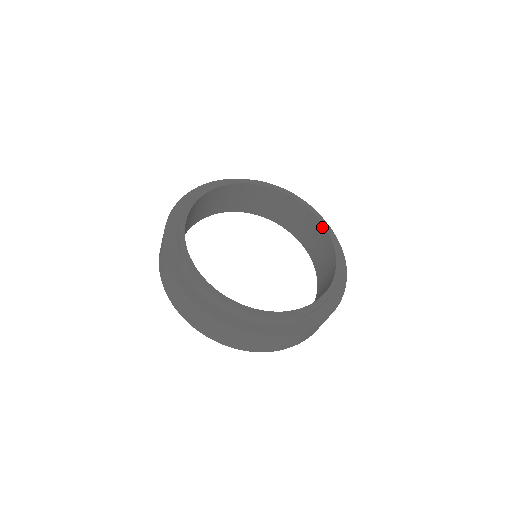
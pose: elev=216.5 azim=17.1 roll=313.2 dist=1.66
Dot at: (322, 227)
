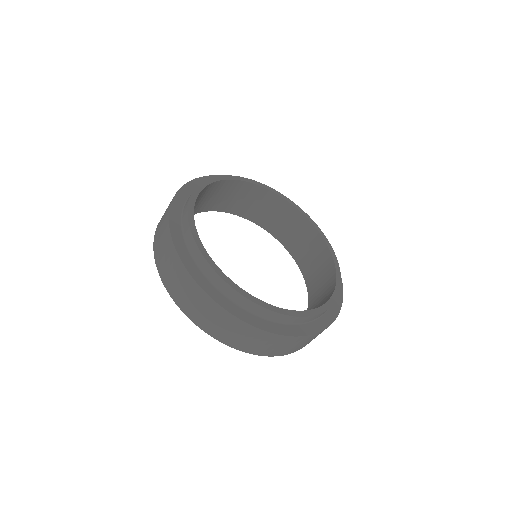
Dot at: (333, 270)
